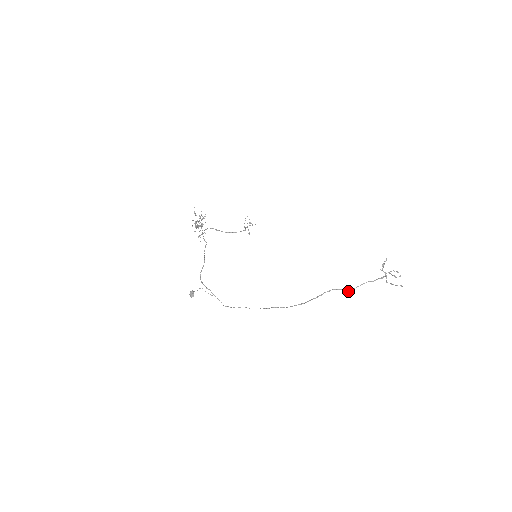
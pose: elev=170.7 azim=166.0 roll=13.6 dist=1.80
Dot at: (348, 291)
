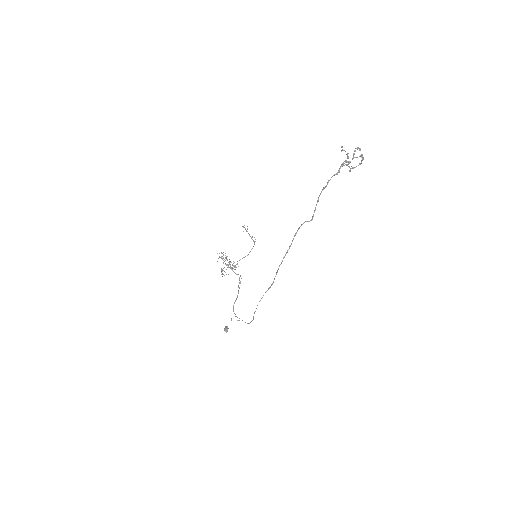
Dot at: (312, 219)
